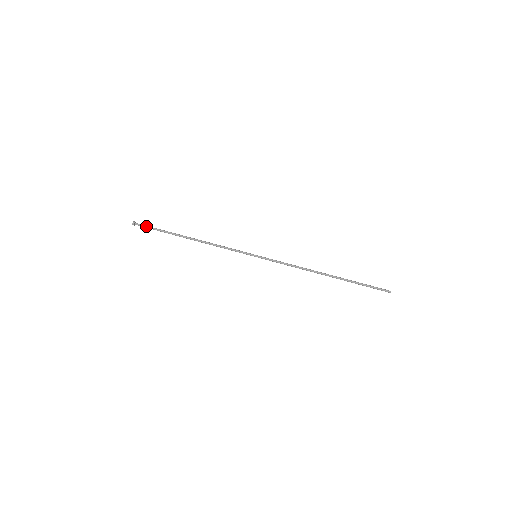
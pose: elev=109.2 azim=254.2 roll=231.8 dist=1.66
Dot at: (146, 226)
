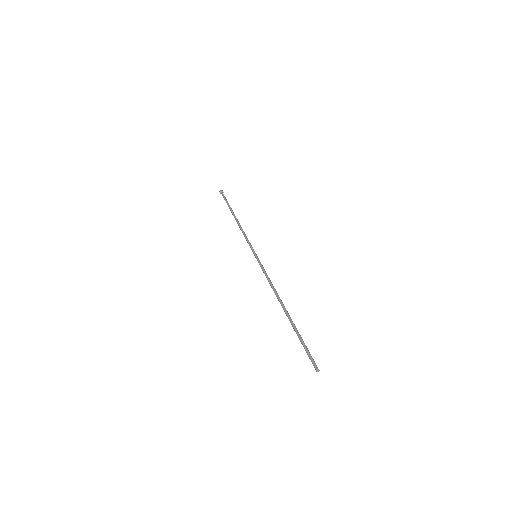
Dot at: occluded
